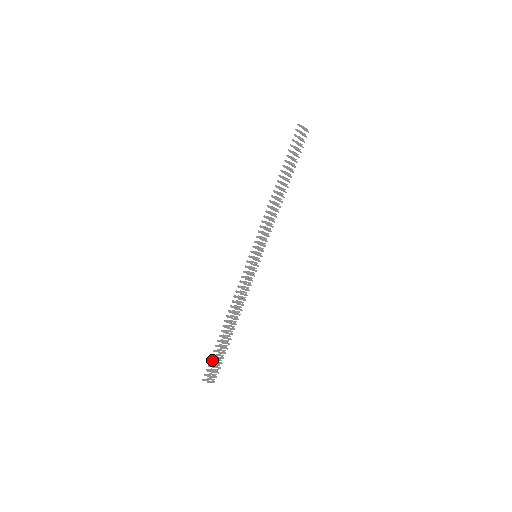
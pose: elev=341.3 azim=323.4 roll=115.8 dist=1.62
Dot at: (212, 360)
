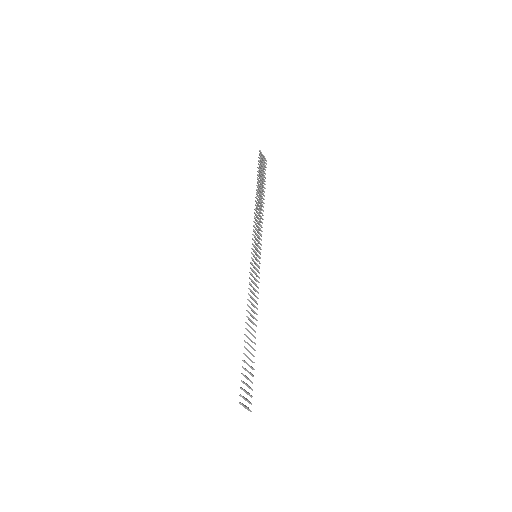
Dot at: occluded
